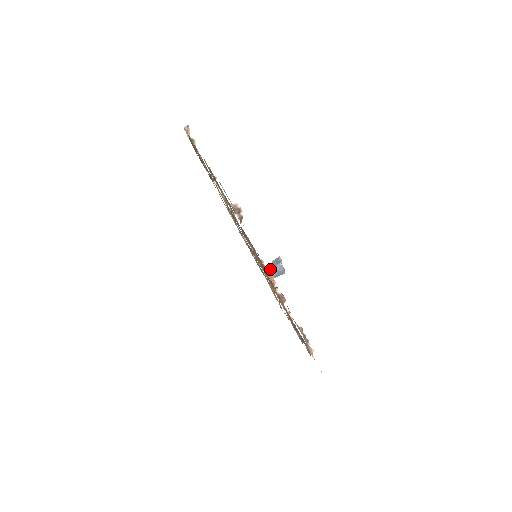
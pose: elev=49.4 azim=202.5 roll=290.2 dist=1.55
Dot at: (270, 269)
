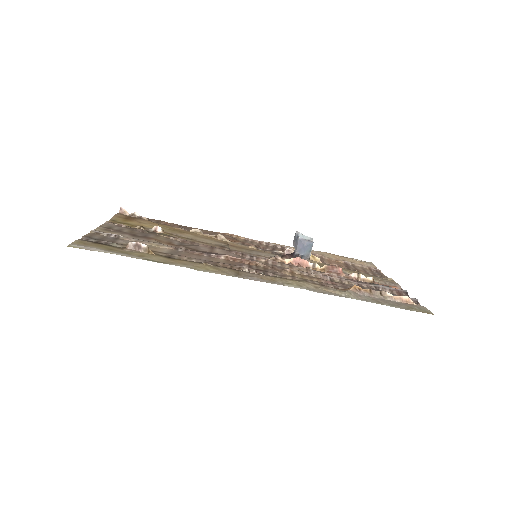
Dot at: (296, 252)
